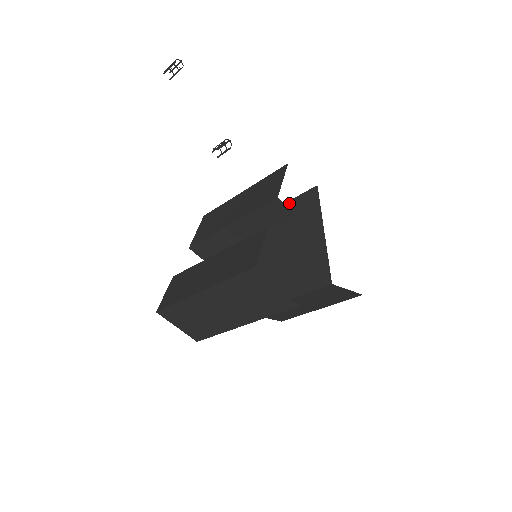
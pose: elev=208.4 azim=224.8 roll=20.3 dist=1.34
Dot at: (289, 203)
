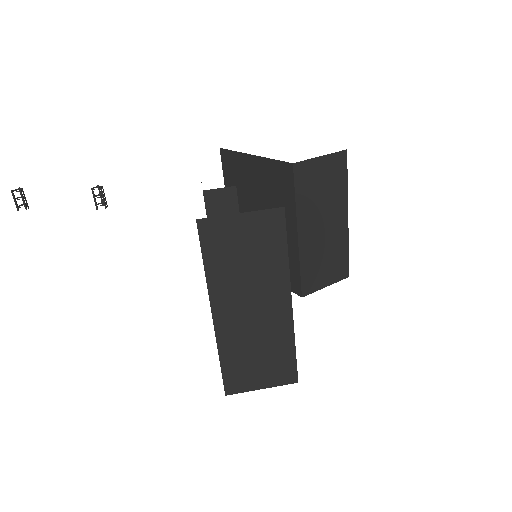
Dot at: occluded
